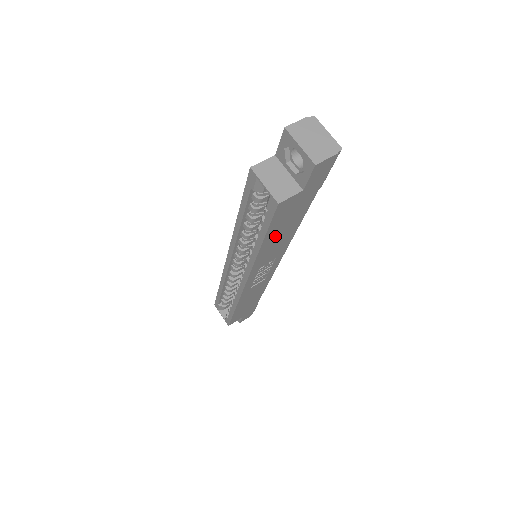
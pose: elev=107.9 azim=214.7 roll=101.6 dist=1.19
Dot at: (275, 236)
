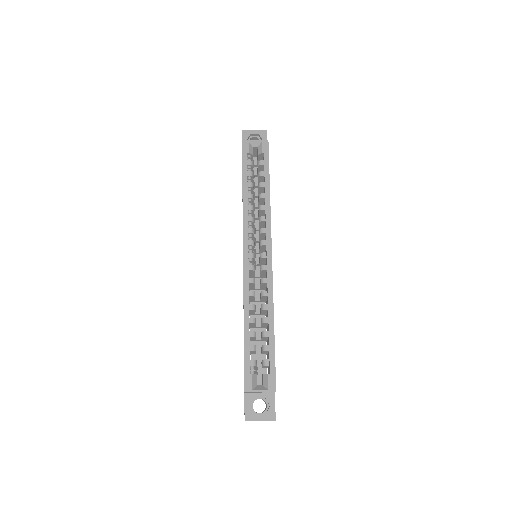
Dot at: occluded
